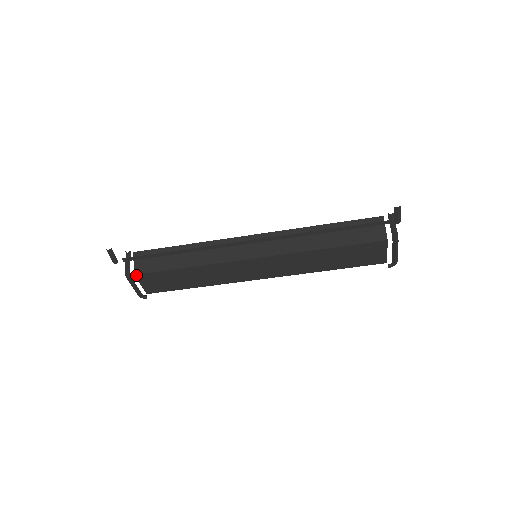
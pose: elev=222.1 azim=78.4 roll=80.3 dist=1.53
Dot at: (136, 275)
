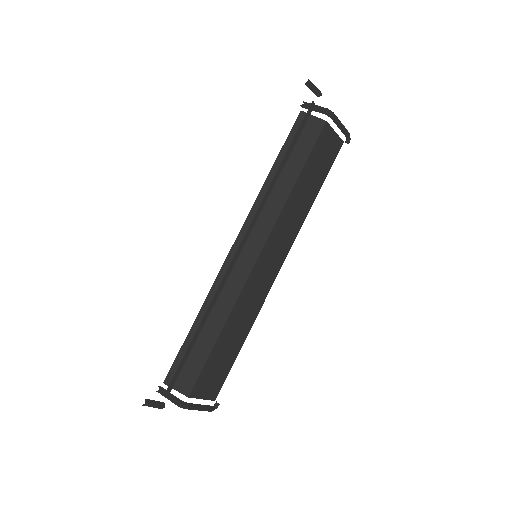
Dot at: (190, 396)
